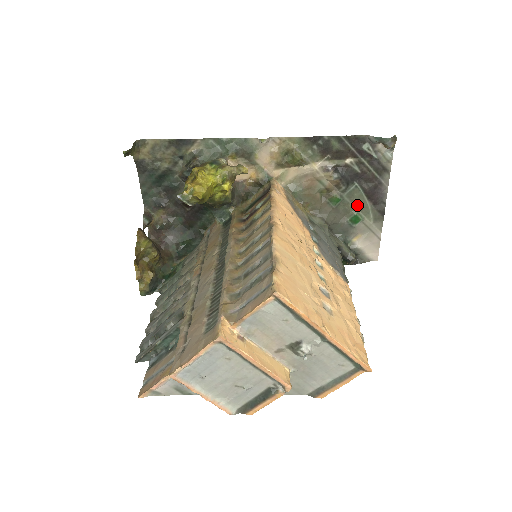
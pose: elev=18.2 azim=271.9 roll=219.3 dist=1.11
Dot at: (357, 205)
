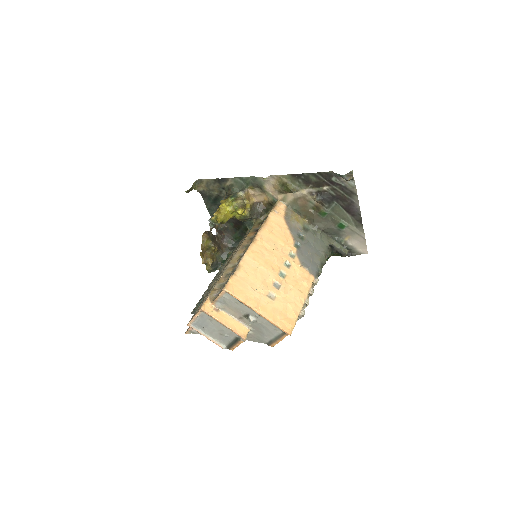
Dot at: (340, 216)
